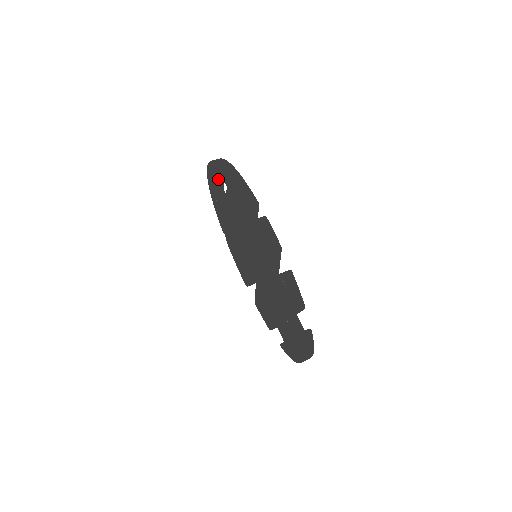
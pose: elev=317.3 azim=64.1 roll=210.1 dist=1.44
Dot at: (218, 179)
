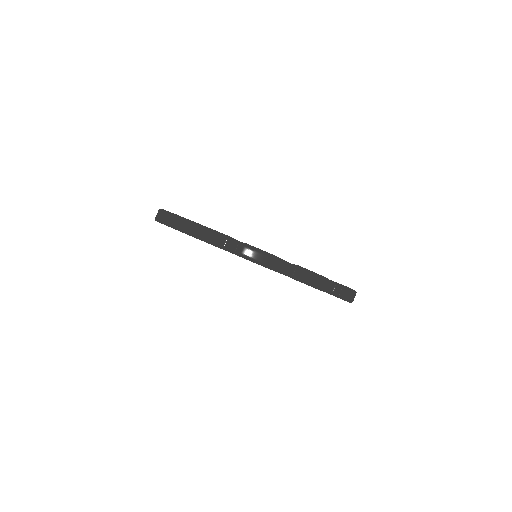
Dot at: occluded
